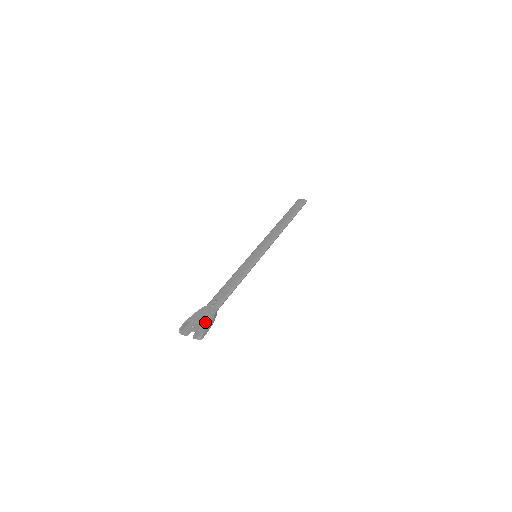
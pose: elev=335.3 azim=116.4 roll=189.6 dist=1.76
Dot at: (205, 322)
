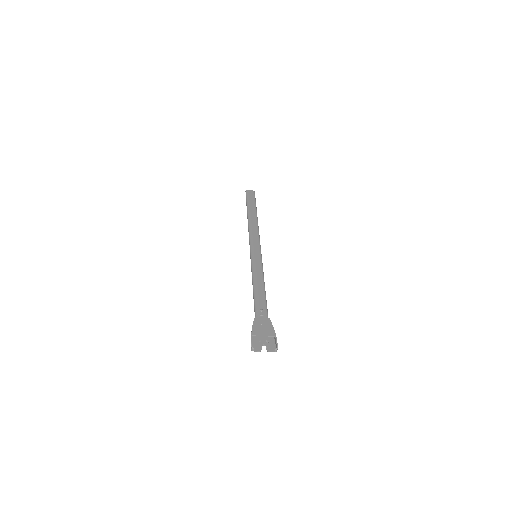
Dot at: (270, 333)
